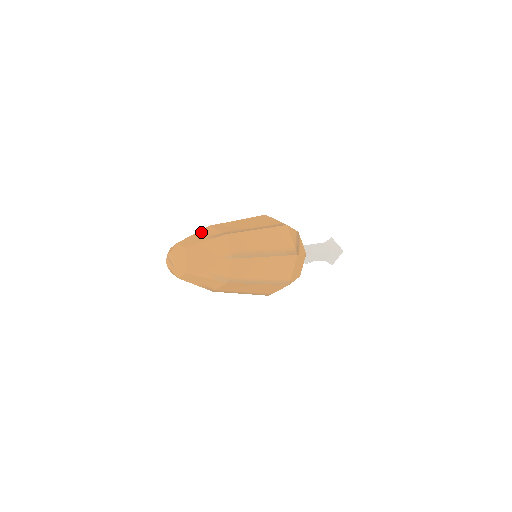
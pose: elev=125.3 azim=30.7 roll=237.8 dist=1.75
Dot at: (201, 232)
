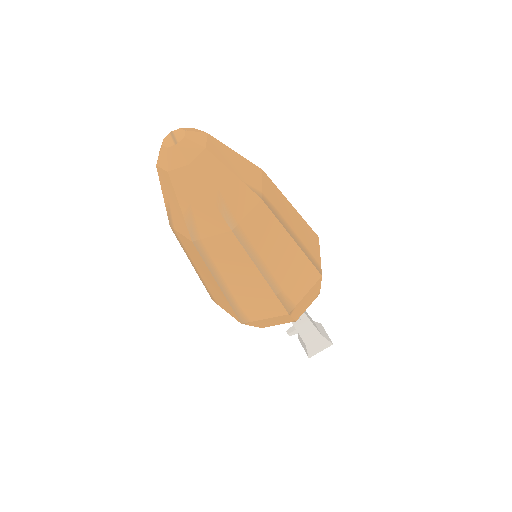
Dot at: occluded
